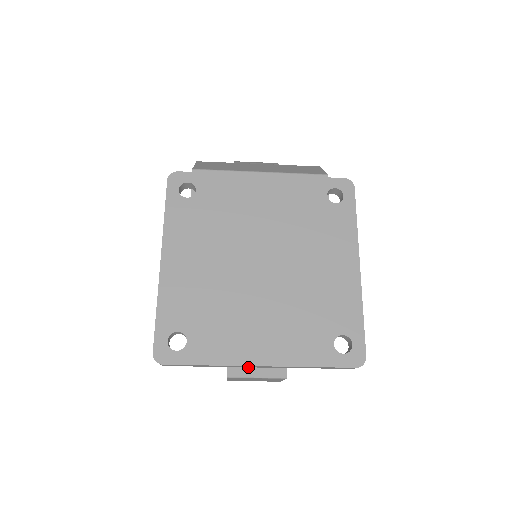
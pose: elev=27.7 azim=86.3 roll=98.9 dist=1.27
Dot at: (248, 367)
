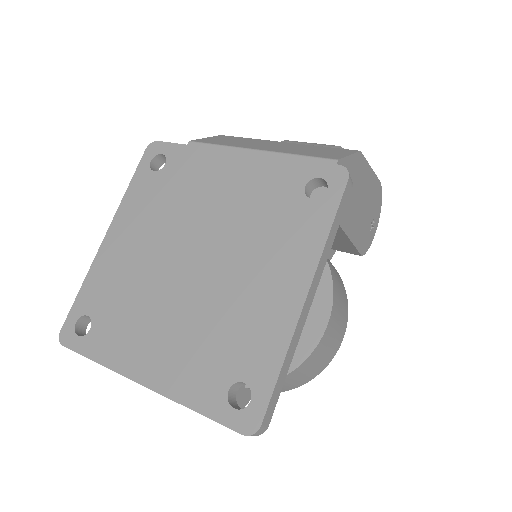
Dot at: occluded
